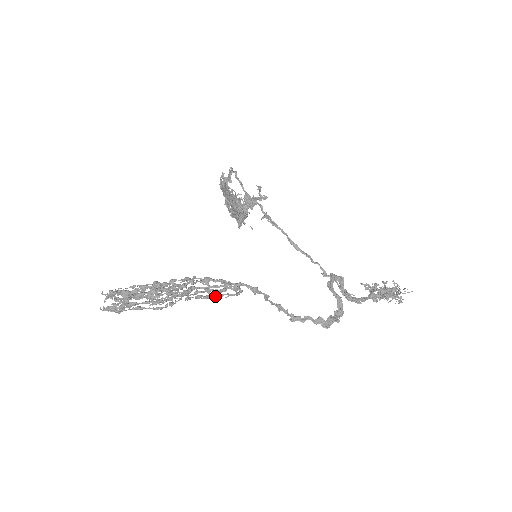
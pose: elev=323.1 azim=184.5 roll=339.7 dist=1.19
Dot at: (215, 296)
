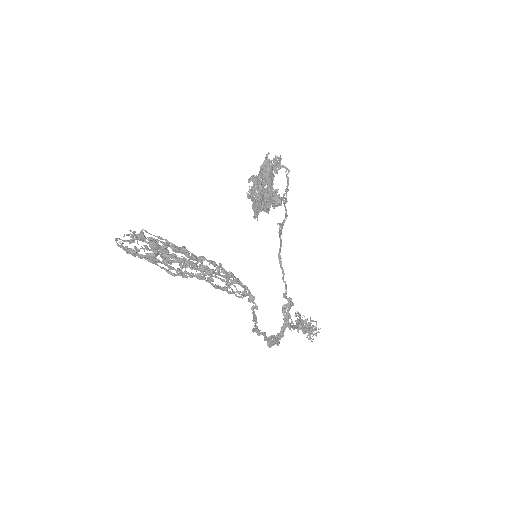
Dot at: (225, 290)
